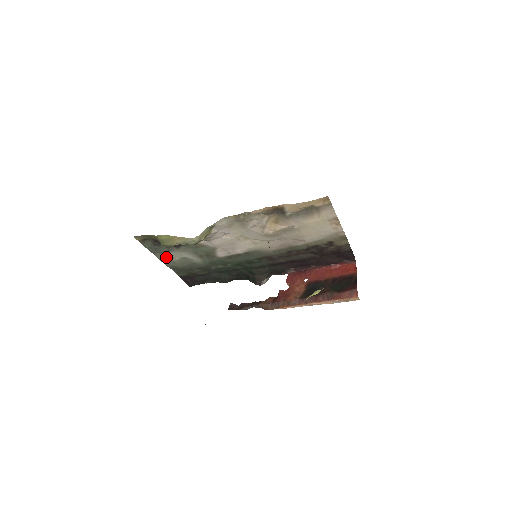
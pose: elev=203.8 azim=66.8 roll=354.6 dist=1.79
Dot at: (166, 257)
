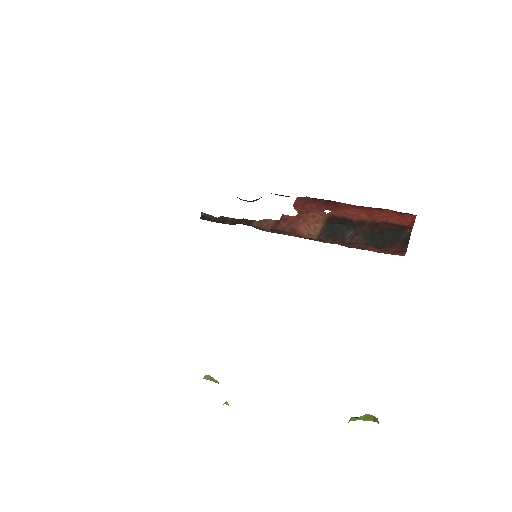
Dot at: occluded
